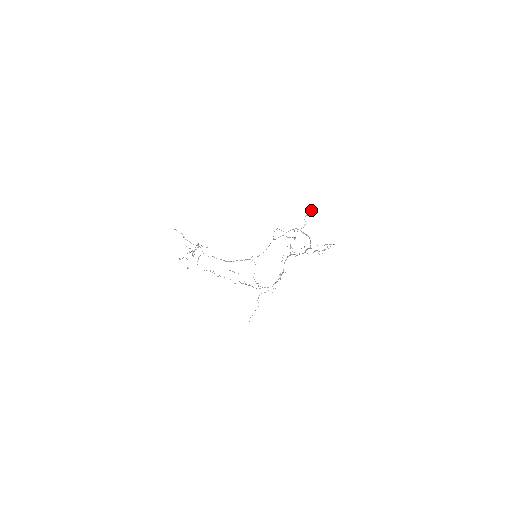
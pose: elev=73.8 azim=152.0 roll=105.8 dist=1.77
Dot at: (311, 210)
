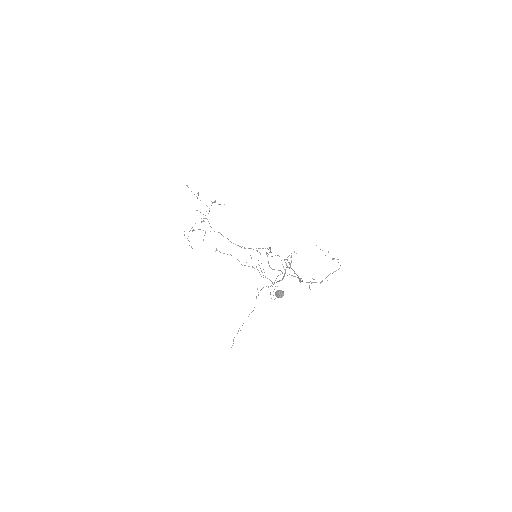
Dot at: (280, 290)
